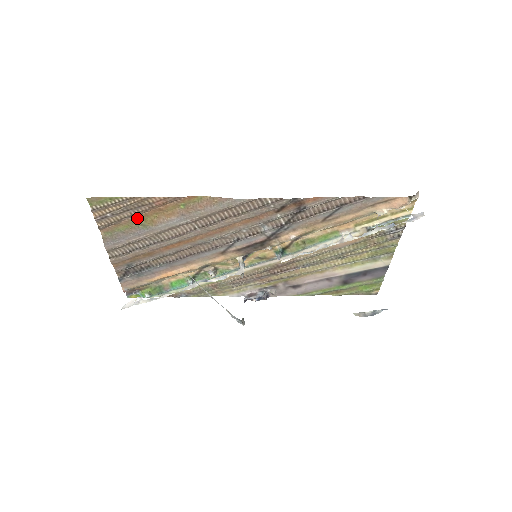
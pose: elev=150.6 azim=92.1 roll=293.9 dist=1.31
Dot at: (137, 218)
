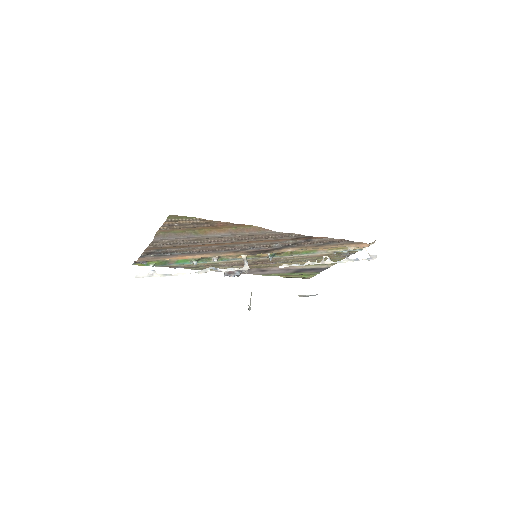
Dot at: (194, 228)
